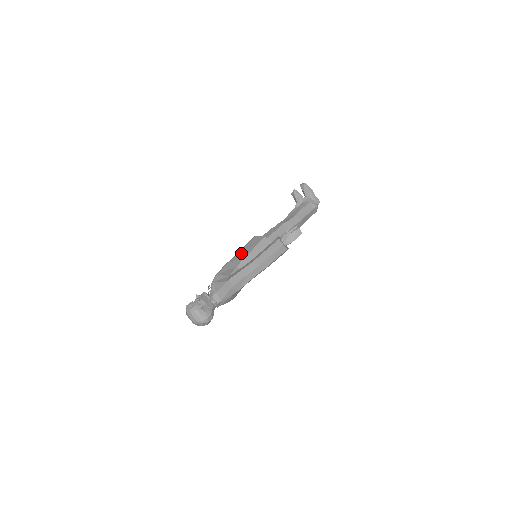
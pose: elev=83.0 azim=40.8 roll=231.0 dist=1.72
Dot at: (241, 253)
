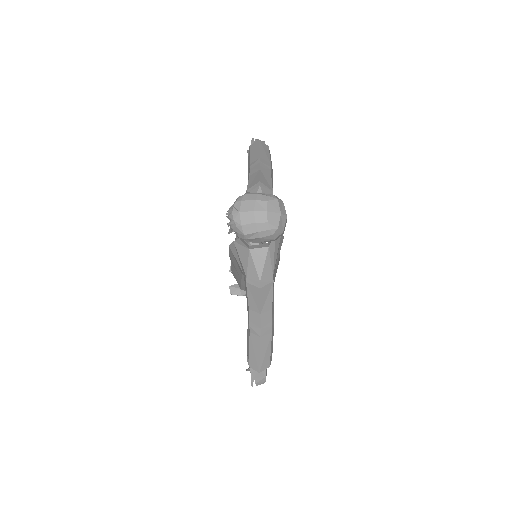
Dot at: occluded
